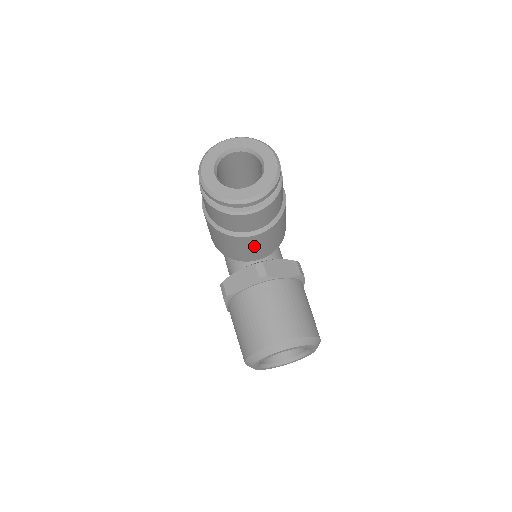
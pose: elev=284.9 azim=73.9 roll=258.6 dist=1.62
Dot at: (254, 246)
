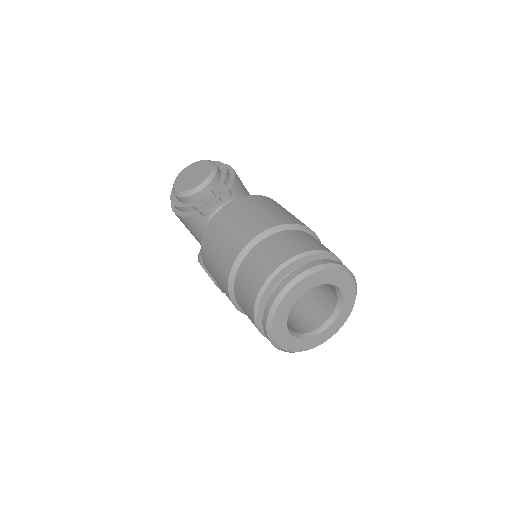
Dot at: occluded
